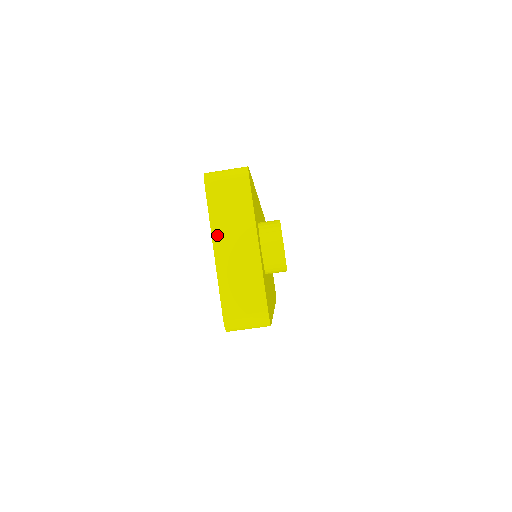
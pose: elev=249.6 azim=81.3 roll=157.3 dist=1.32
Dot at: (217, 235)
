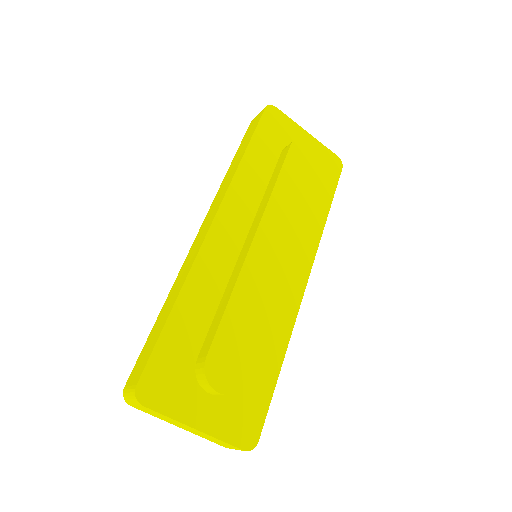
Dot at: (170, 423)
